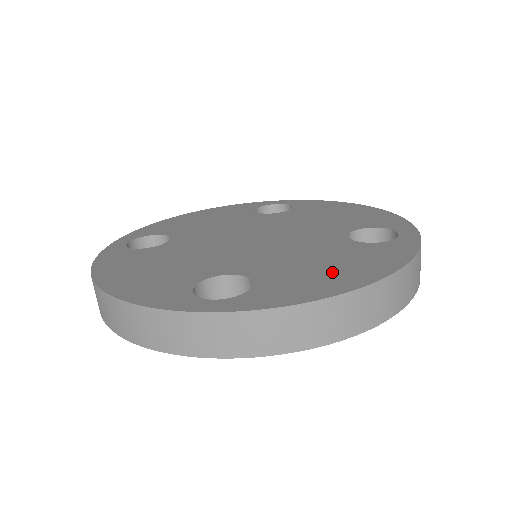
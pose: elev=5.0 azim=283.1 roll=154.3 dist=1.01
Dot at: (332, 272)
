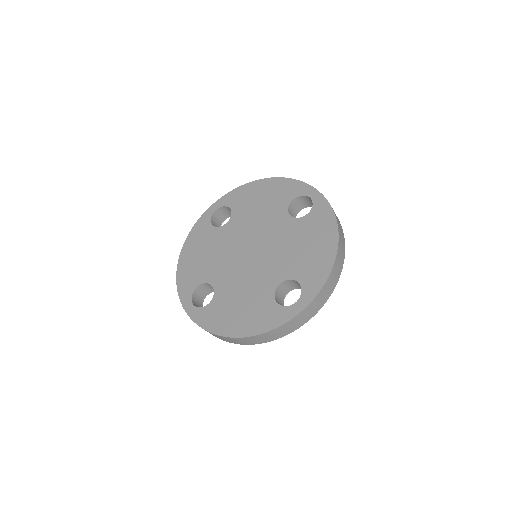
Dot at: (235, 317)
